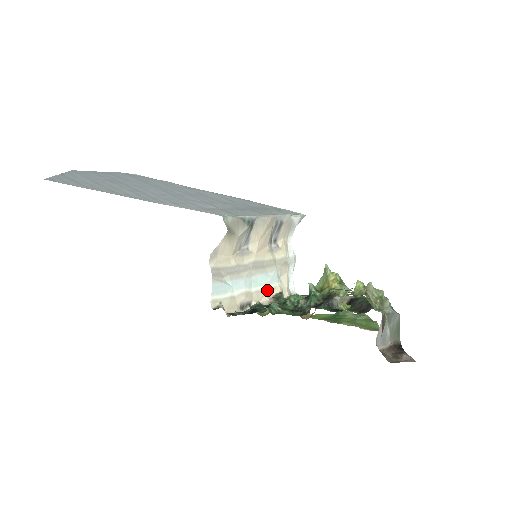
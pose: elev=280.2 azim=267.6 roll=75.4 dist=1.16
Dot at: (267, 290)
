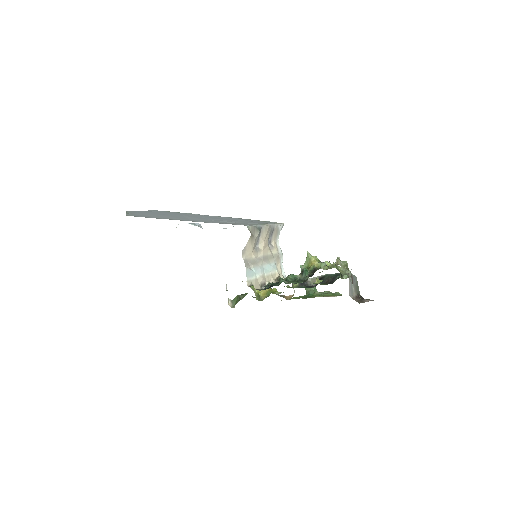
Dot at: (272, 275)
